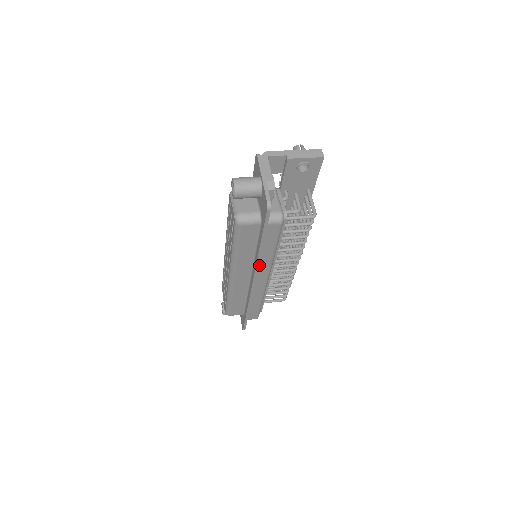
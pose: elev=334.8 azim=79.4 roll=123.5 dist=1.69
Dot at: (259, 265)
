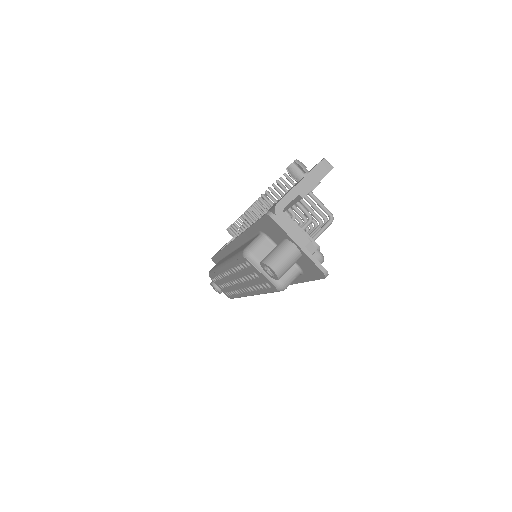
Dot at: occluded
